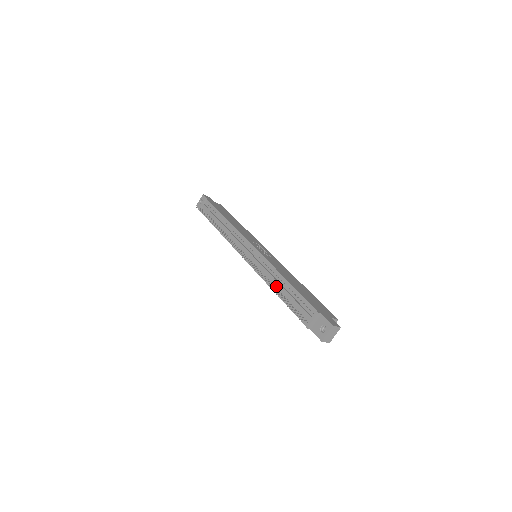
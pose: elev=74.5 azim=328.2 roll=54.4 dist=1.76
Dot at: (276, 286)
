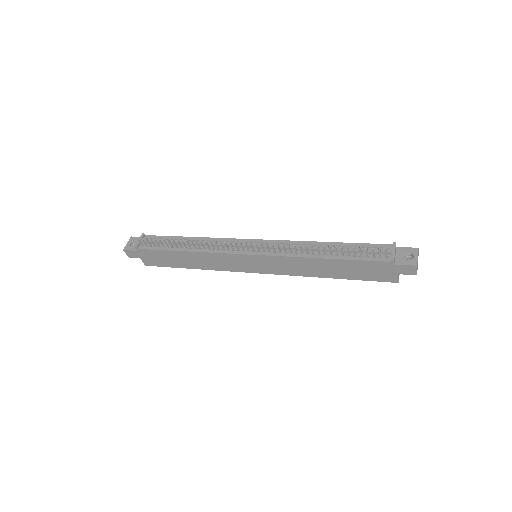
Dot at: (319, 252)
